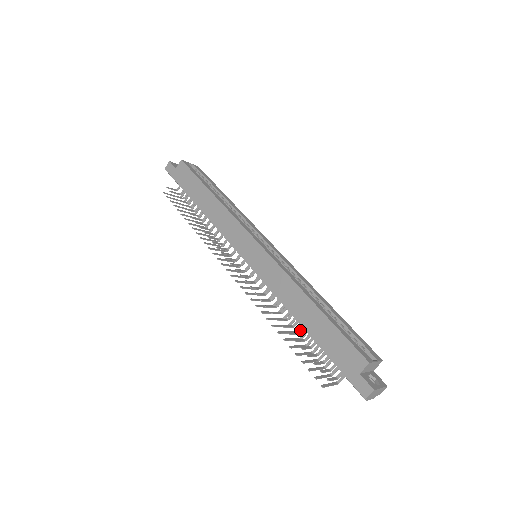
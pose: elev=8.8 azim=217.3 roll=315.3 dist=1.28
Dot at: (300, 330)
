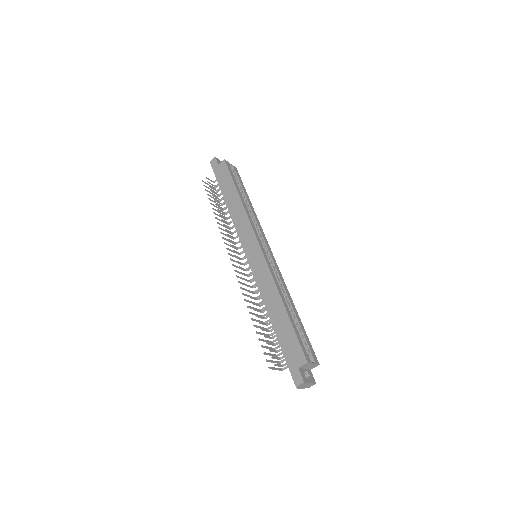
Dot at: (269, 323)
